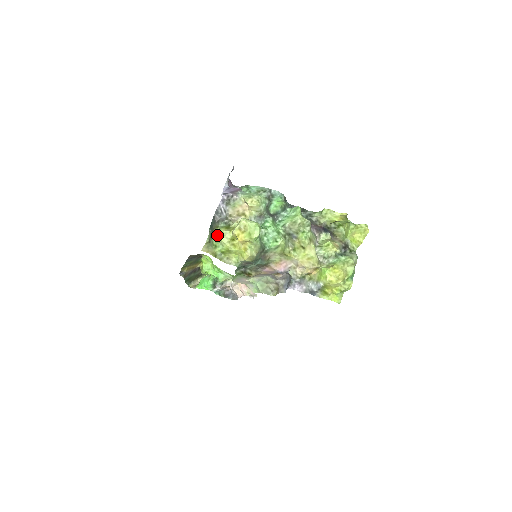
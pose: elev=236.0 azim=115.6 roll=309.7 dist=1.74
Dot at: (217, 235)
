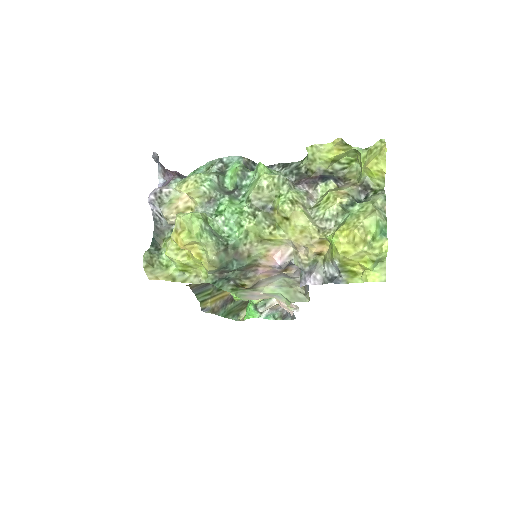
Dot at: occluded
